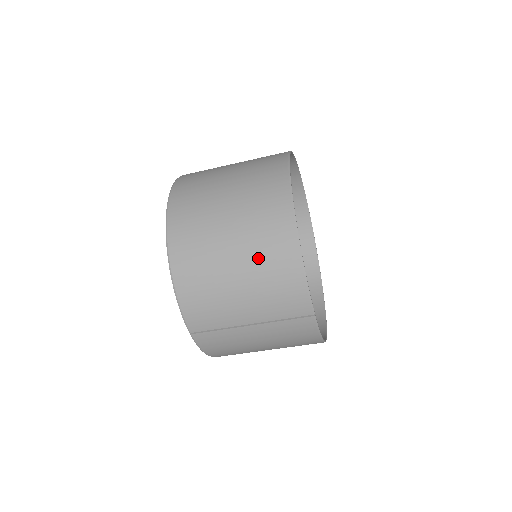
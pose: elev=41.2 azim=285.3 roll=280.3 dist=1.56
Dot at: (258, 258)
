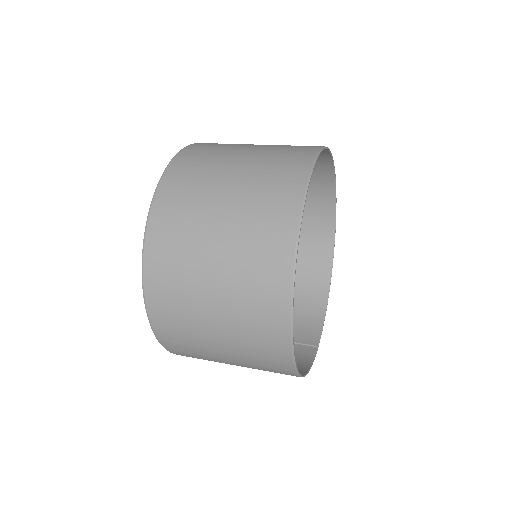
Dot at: occluded
